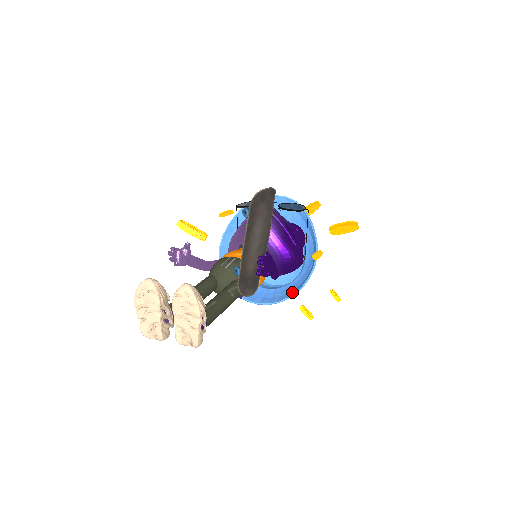
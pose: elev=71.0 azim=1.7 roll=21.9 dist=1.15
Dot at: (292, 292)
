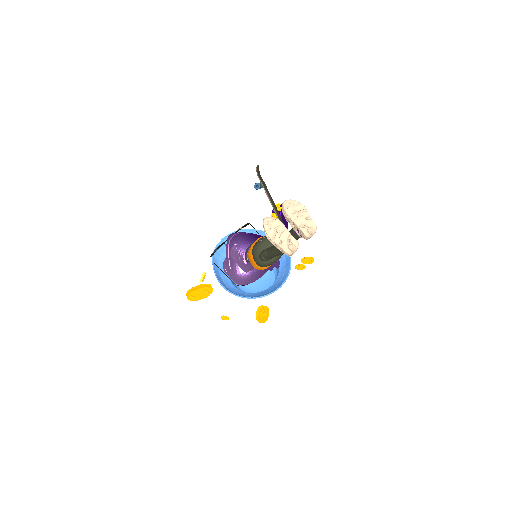
Dot at: (288, 265)
